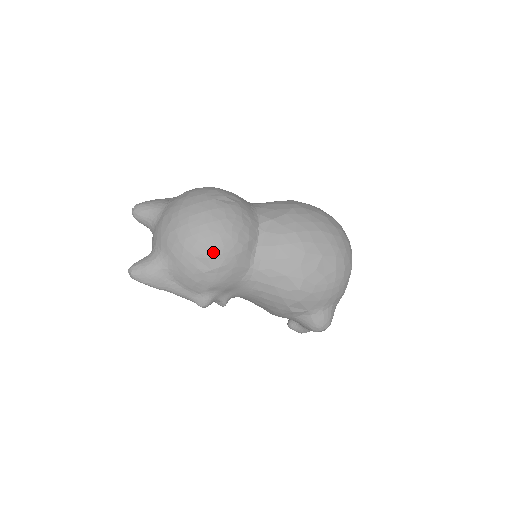
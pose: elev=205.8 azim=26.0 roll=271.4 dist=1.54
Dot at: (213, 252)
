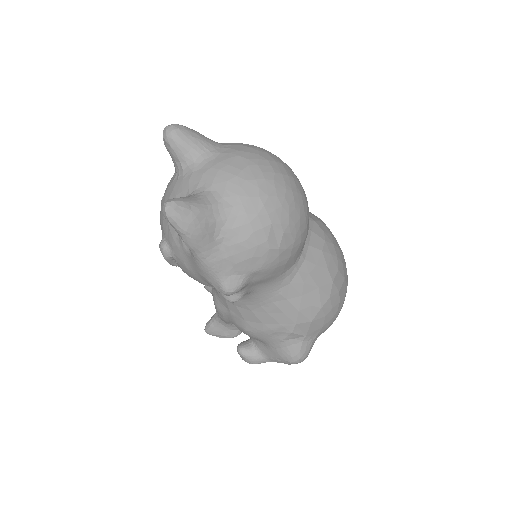
Dot at: (291, 227)
